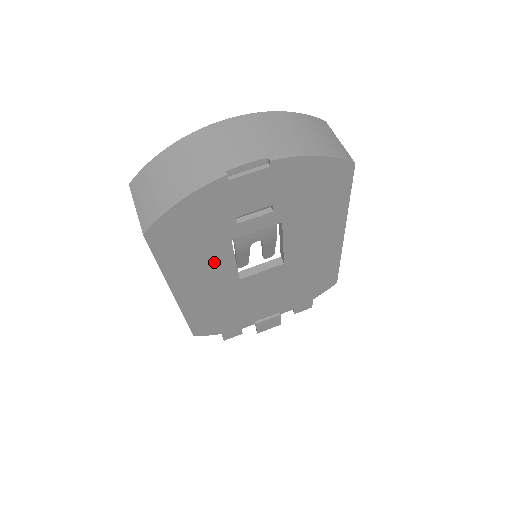
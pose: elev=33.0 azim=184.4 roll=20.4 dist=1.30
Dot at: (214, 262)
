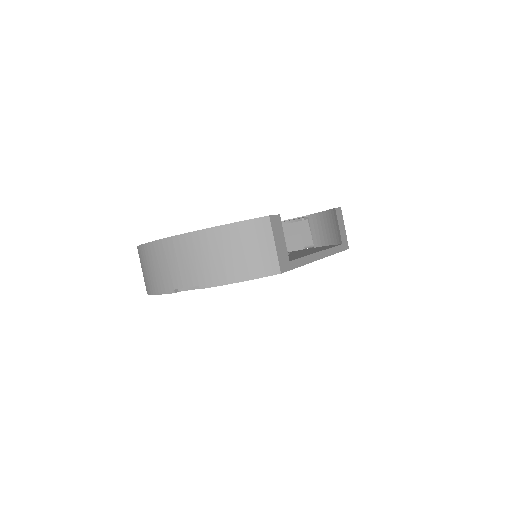
Dot at: occluded
